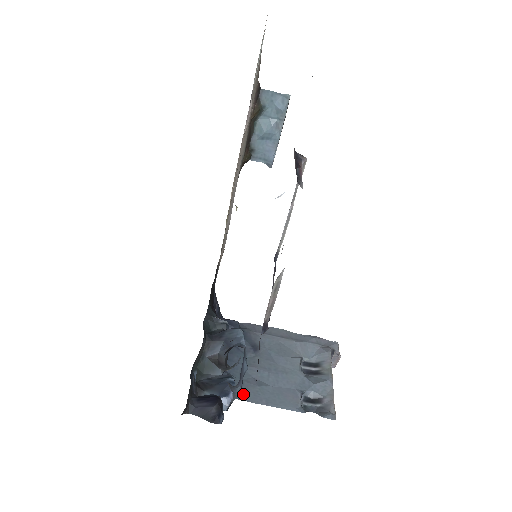
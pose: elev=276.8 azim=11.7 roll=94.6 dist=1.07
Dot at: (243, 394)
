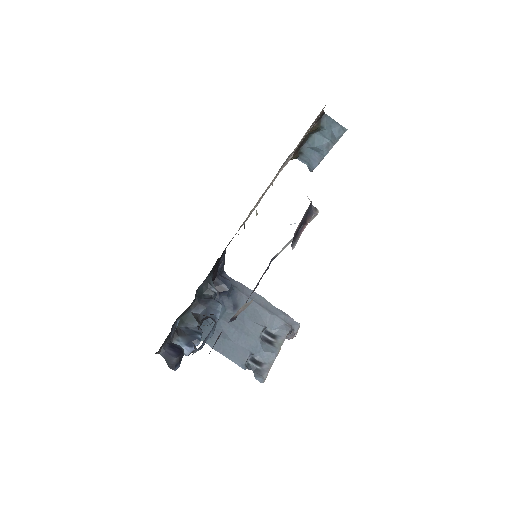
Dot at: (210, 339)
